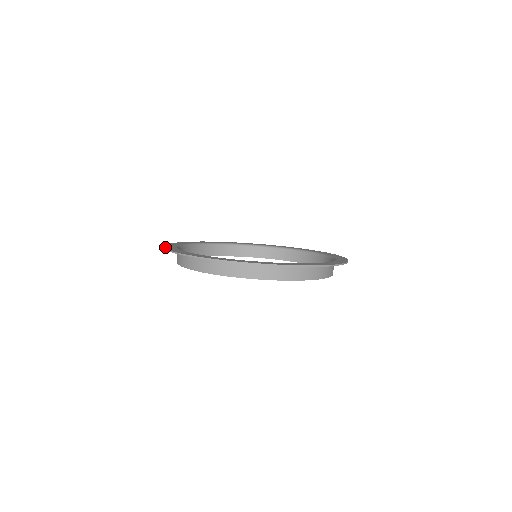
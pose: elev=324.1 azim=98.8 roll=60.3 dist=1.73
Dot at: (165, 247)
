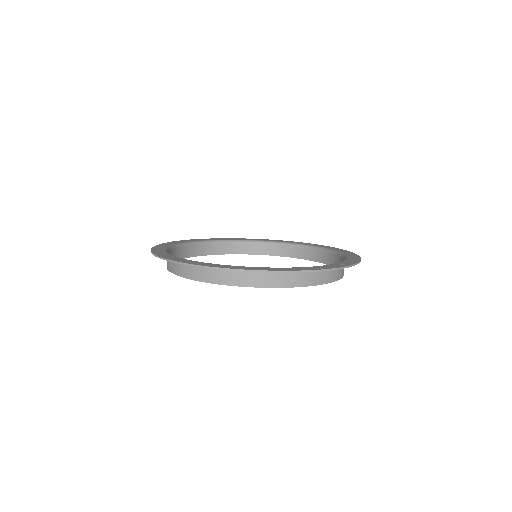
Dot at: (197, 264)
